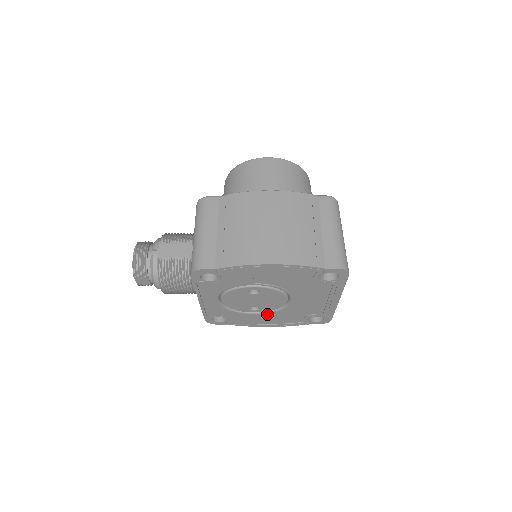
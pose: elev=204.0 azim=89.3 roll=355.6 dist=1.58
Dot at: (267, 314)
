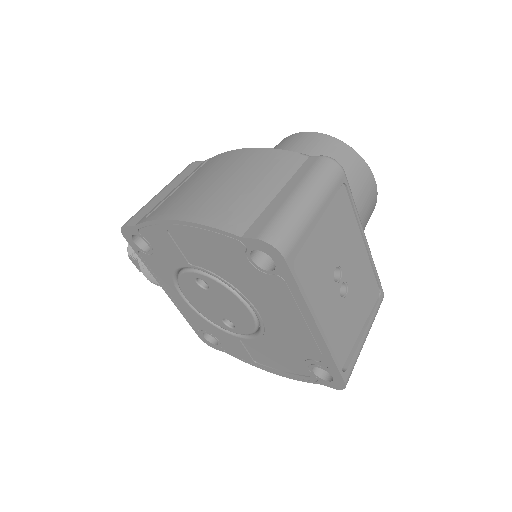
Dot at: (253, 342)
